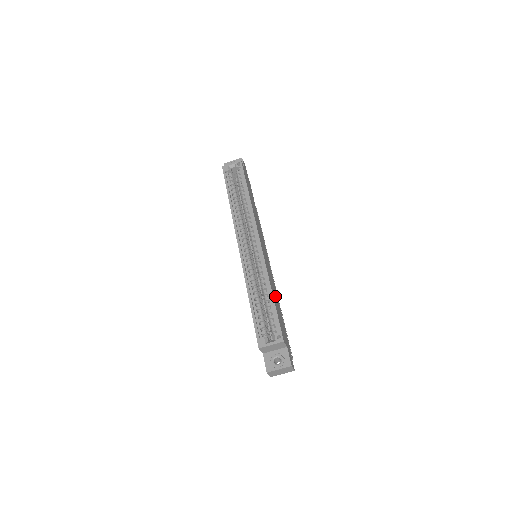
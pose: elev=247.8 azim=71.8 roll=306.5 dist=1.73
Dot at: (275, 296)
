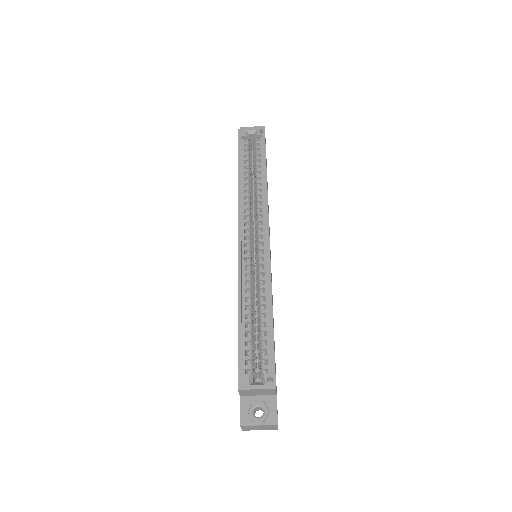
Dot at: occluded
